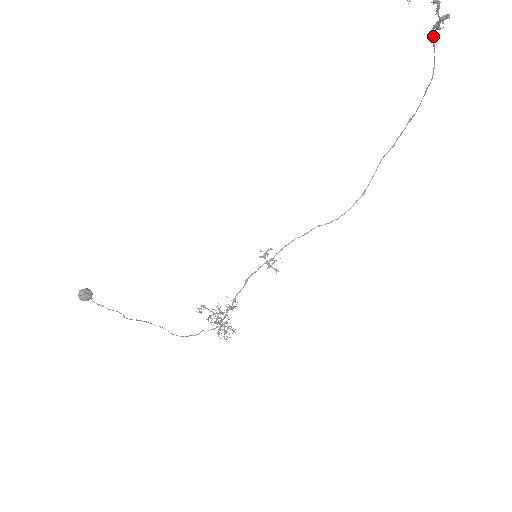
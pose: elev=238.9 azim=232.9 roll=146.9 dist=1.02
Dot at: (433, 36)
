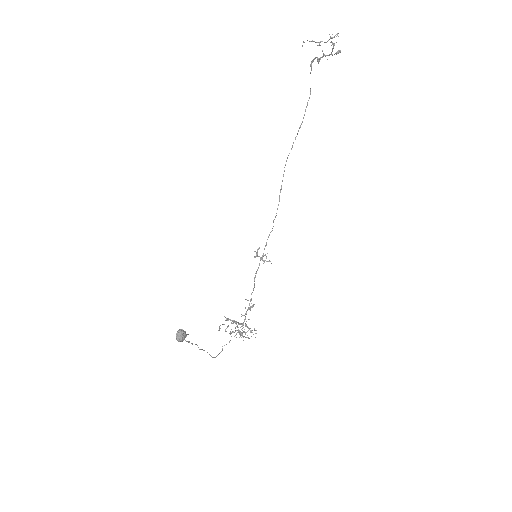
Dot at: (311, 67)
